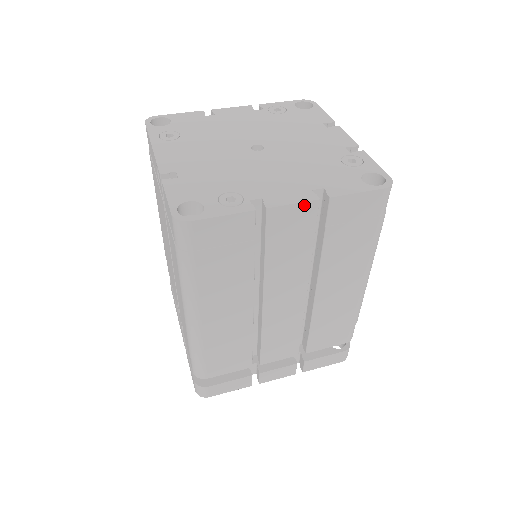
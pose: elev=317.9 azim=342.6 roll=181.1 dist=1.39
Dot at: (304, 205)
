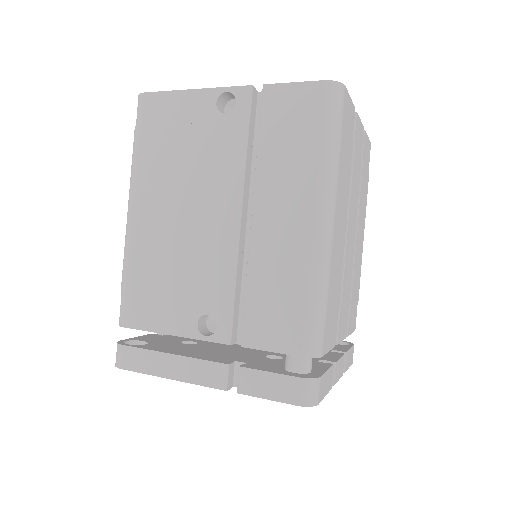
Dot at: (361, 126)
